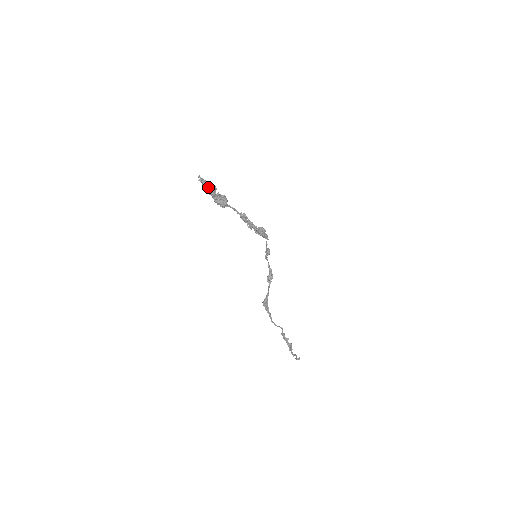
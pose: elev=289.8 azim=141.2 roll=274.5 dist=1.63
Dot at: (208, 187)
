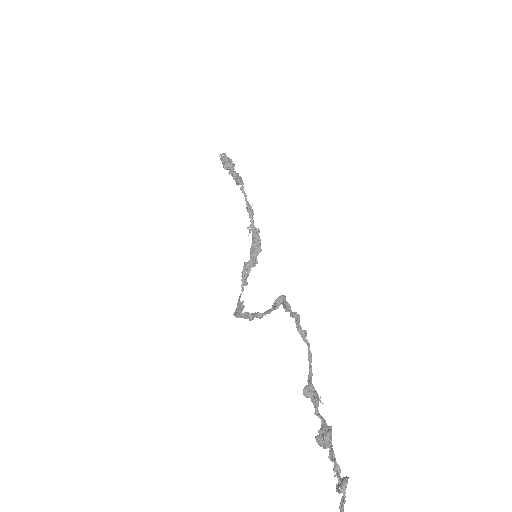
Dot at: (228, 163)
